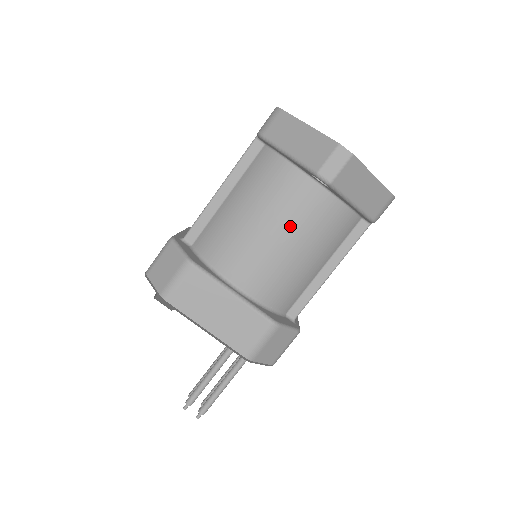
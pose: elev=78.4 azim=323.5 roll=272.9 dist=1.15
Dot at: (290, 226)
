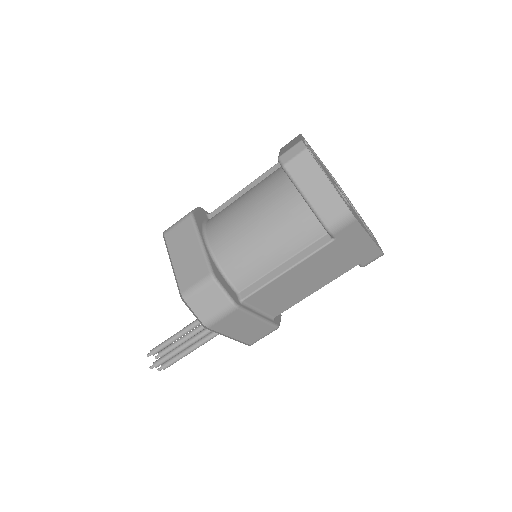
Dot at: (262, 209)
